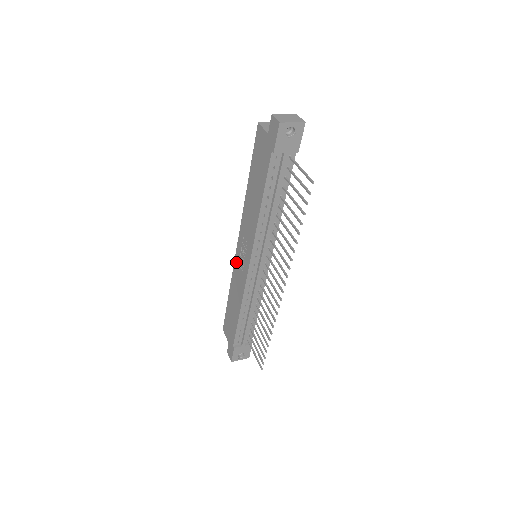
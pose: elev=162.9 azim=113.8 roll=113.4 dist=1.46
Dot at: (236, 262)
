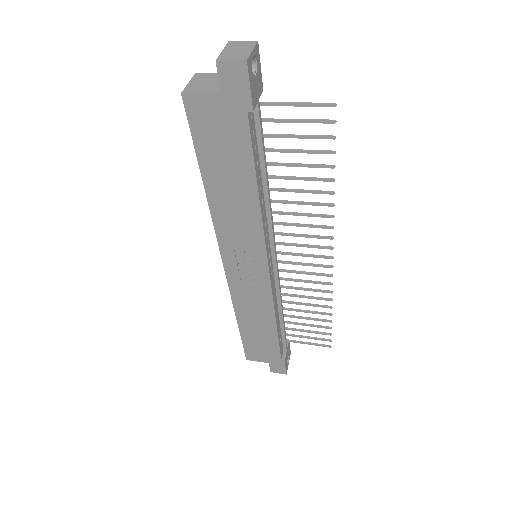
Dot at: (234, 284)
